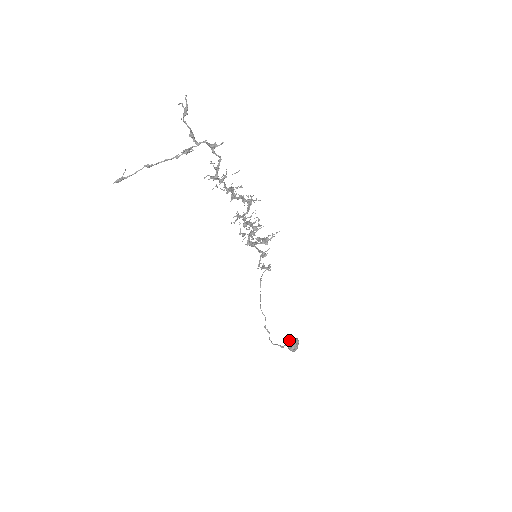
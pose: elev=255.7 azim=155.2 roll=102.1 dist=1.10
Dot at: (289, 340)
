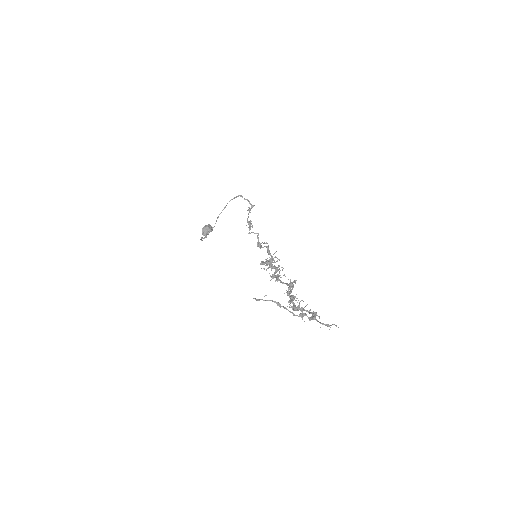
Dot at: occluded
